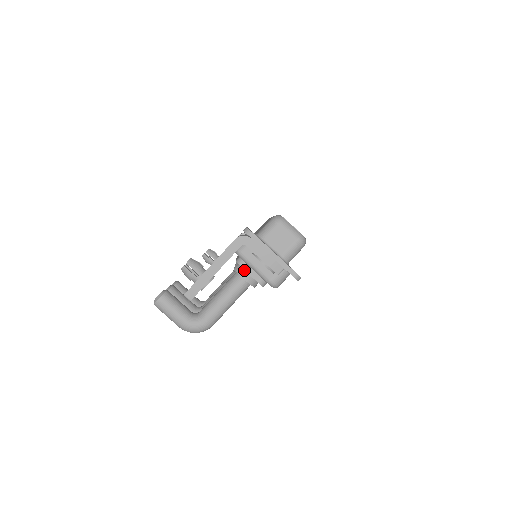
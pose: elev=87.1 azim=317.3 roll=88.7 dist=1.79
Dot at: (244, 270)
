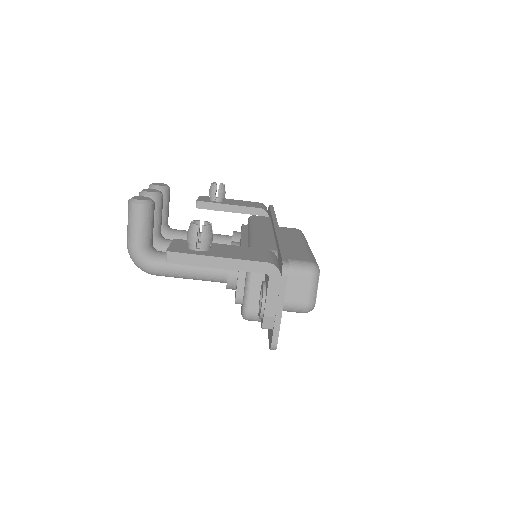
Dot at: occluded
